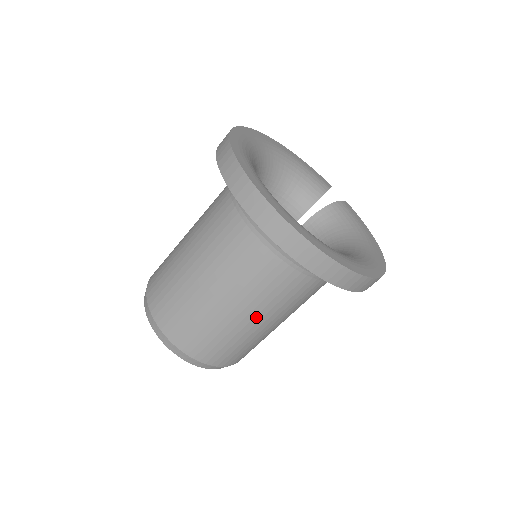
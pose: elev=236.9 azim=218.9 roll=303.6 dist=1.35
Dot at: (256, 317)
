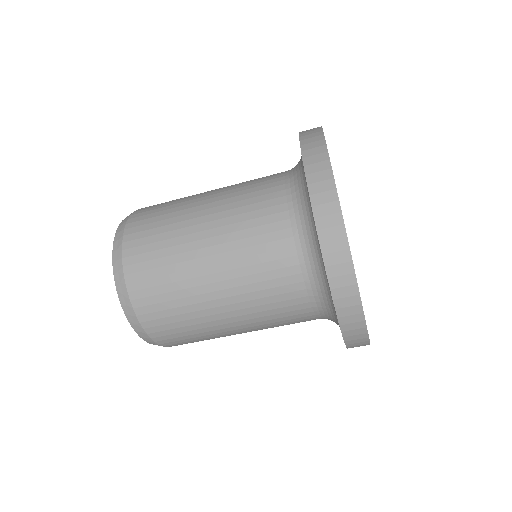
Dot at: (219, 274)
